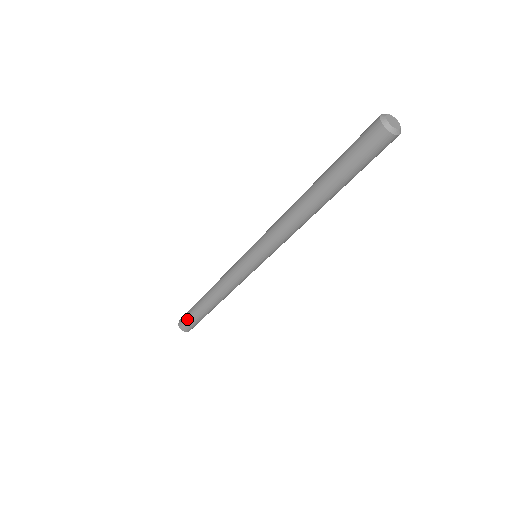
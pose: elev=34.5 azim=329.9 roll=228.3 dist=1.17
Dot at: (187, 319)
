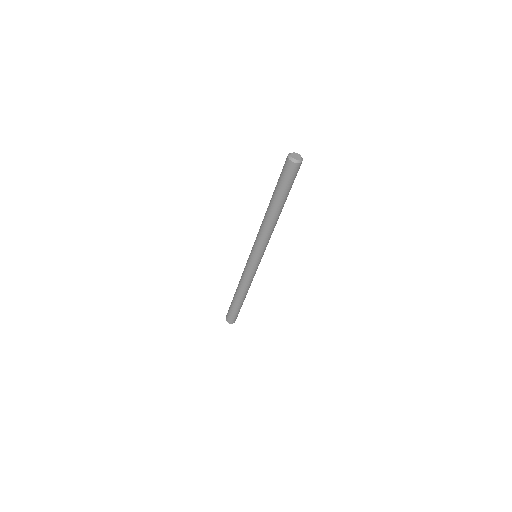
Dot at: occluded
